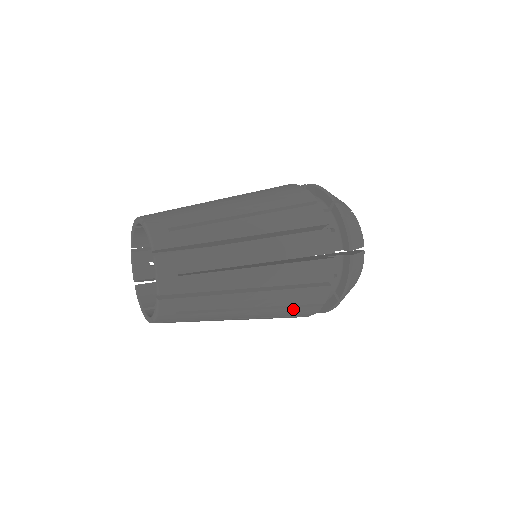
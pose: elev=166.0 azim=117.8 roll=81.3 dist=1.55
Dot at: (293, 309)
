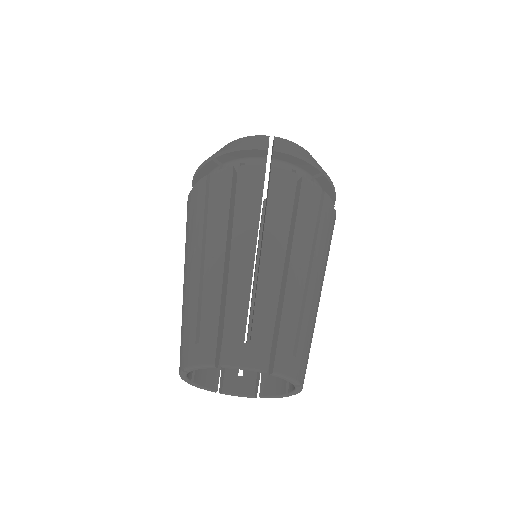
Dot at: occluded
